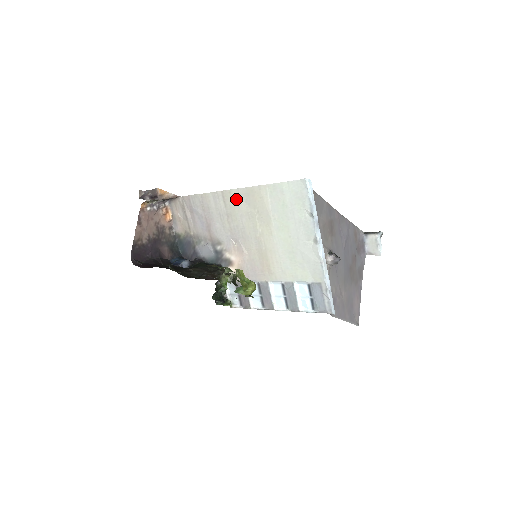
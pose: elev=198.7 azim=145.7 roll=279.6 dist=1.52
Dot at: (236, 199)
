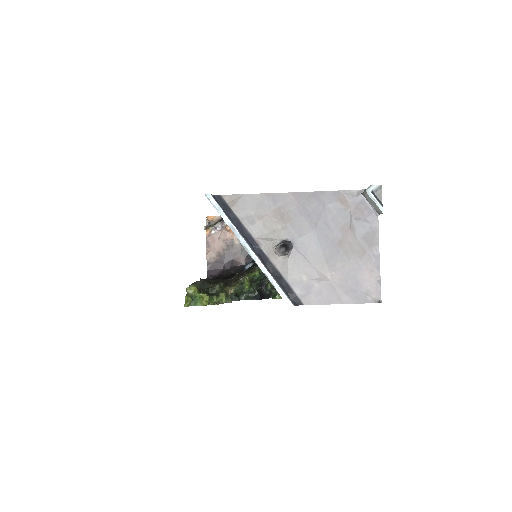
Dot at: occluded
